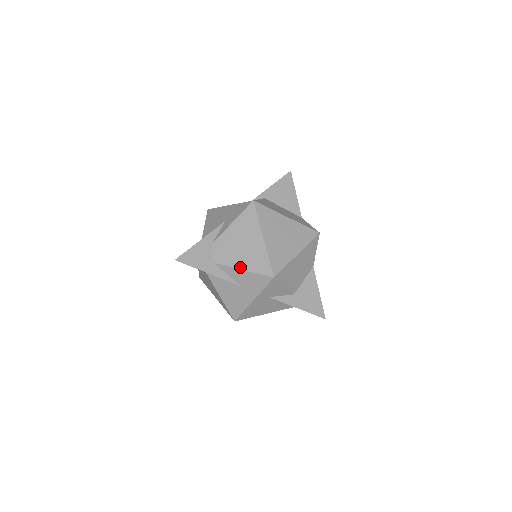
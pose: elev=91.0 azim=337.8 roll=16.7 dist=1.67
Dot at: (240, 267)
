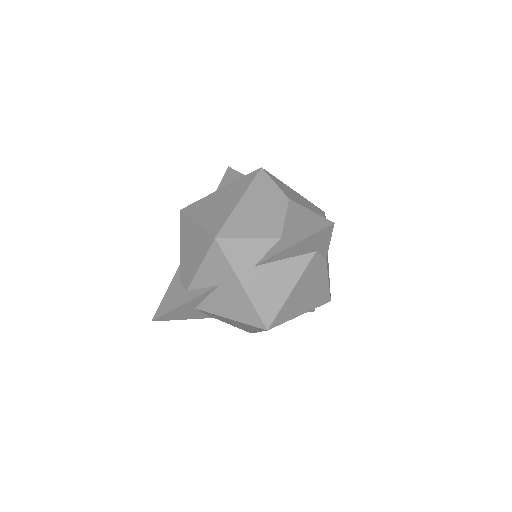
Dot at: (197, 267)
